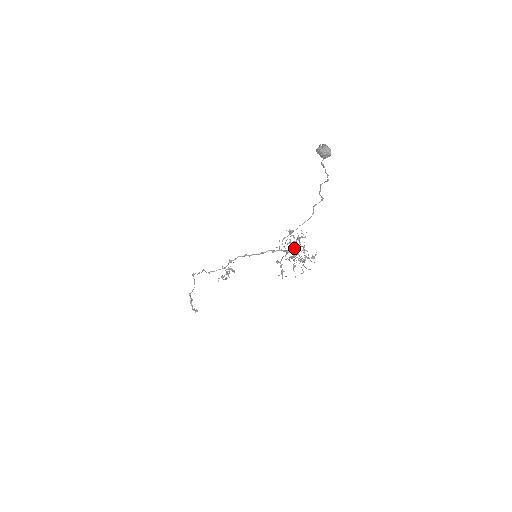
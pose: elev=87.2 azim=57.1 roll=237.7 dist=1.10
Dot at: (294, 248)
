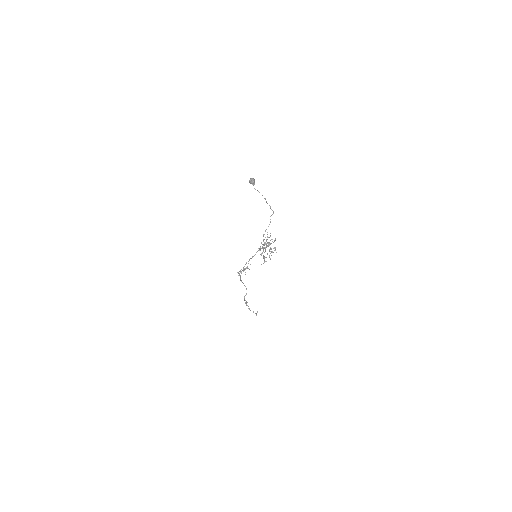
Dot at: (265, 244)
